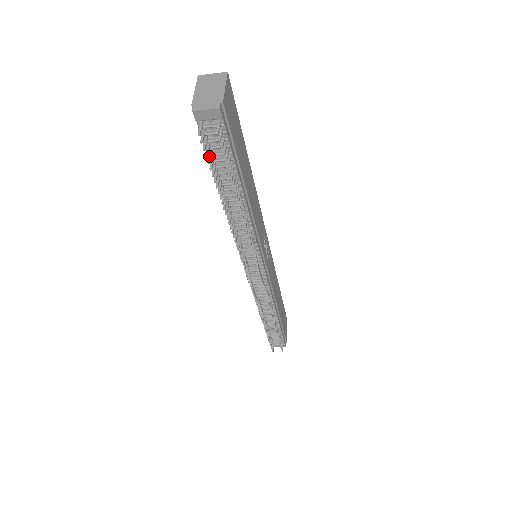
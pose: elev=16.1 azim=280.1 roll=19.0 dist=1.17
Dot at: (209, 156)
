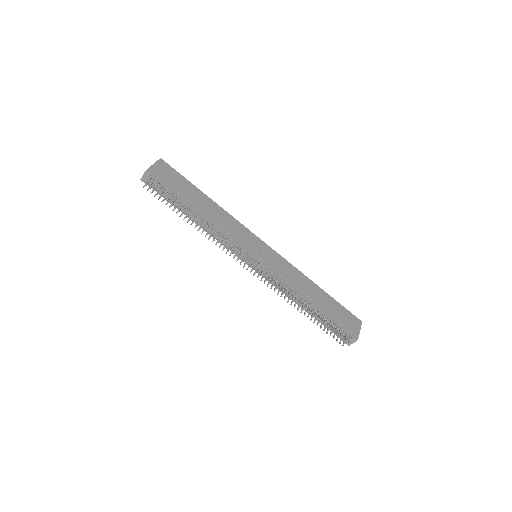
Dot at: (159, 196)
